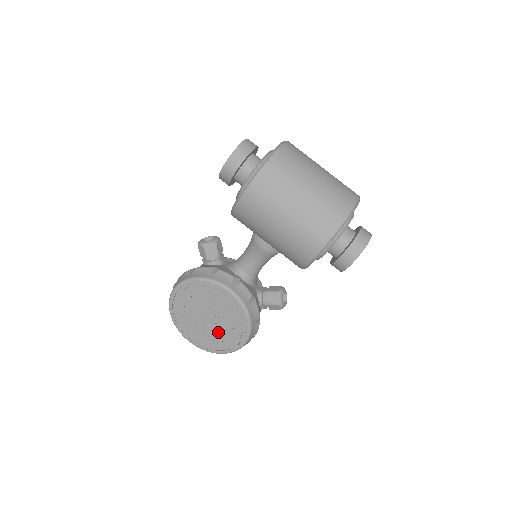
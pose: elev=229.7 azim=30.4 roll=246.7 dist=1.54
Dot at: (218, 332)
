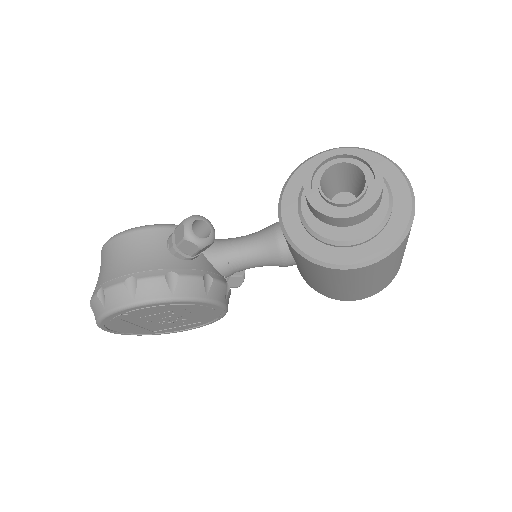
Dot at: (164, 326)
